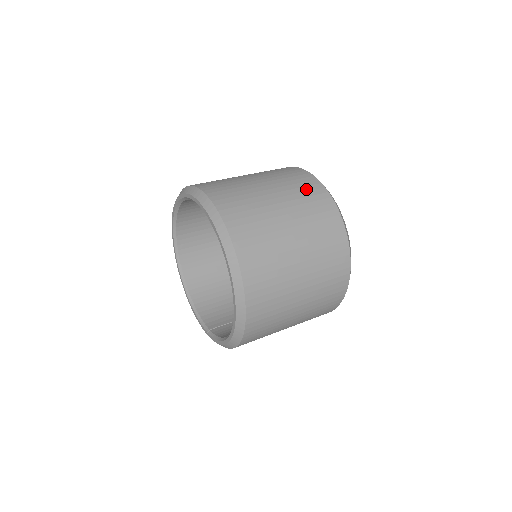
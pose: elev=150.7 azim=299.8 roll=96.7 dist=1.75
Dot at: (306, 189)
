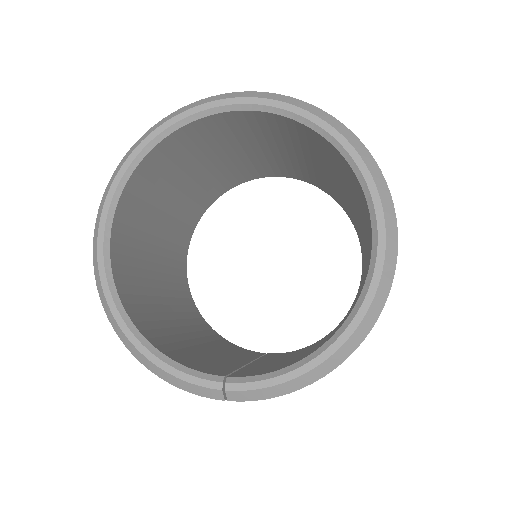
Dot at: occluded
